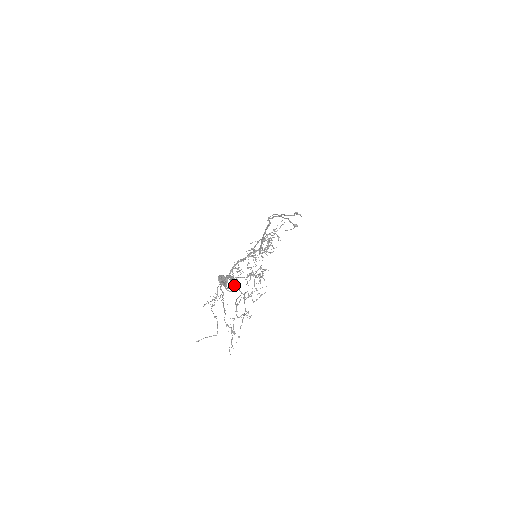
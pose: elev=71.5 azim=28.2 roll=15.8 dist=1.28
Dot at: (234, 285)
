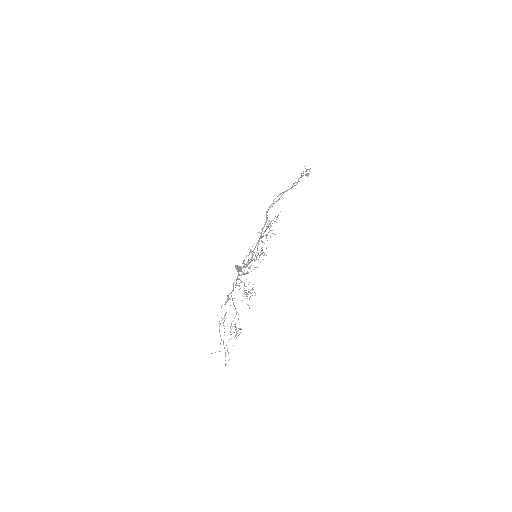
Dot at: (246, 273)
